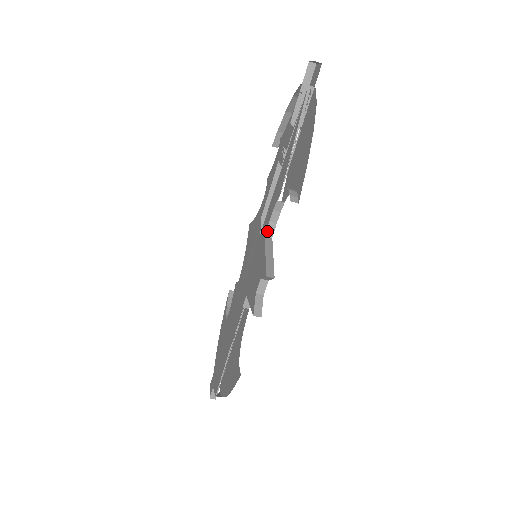
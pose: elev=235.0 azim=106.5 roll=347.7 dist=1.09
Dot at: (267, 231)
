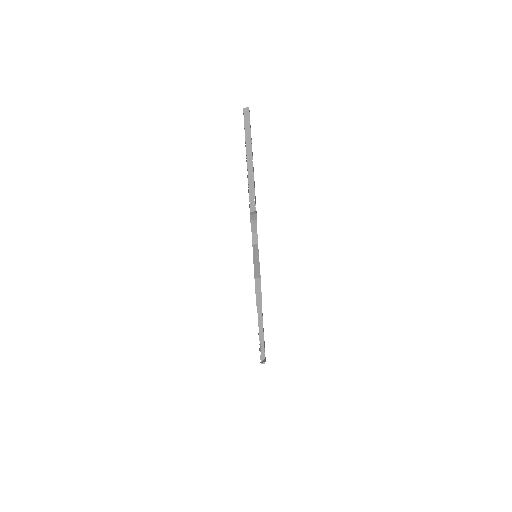
Dot at: (253, 240)
